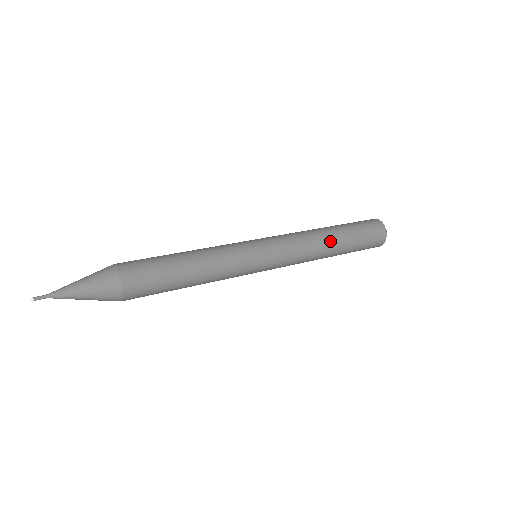
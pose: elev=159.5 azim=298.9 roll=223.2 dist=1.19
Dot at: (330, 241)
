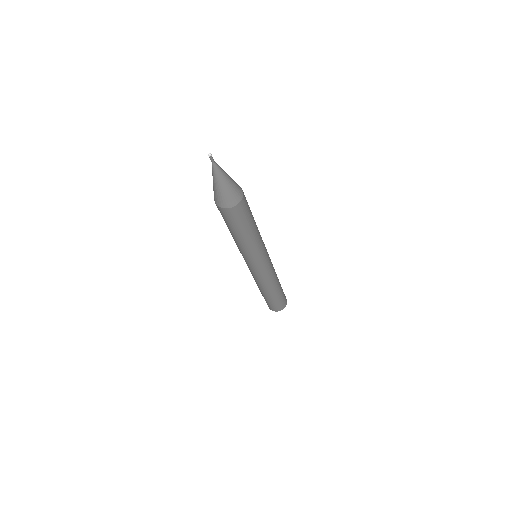
Dot at: occluded
